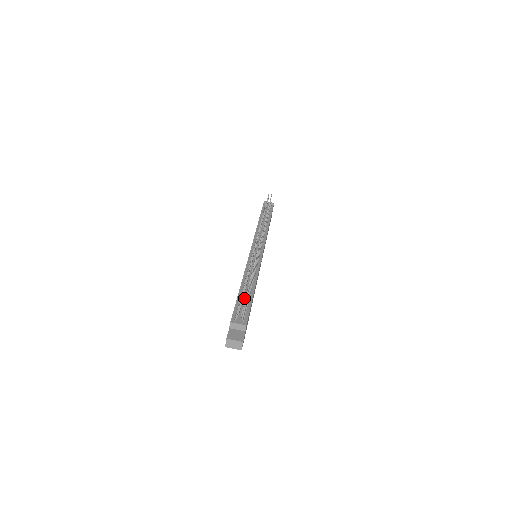
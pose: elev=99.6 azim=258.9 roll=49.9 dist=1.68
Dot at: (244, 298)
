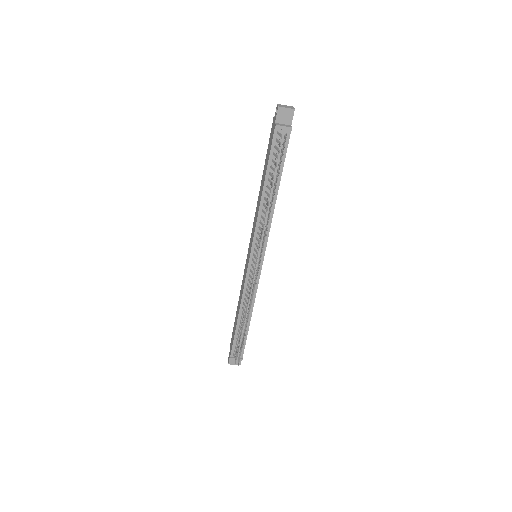
Dot at: occluded
